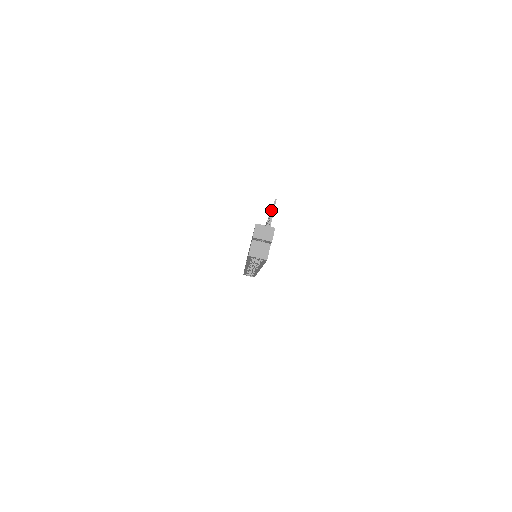
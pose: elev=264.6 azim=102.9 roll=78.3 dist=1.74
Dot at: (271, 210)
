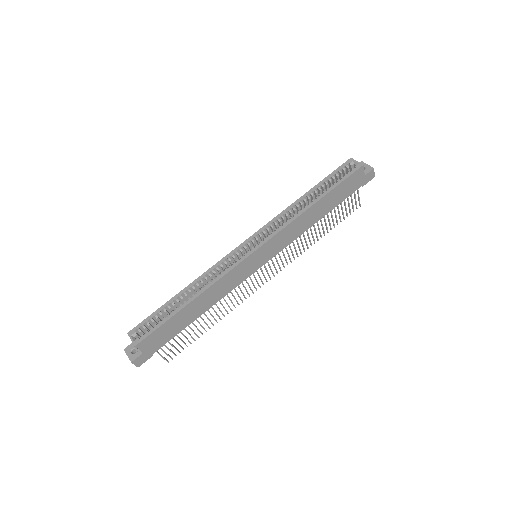
Dot at: (334, 225)
